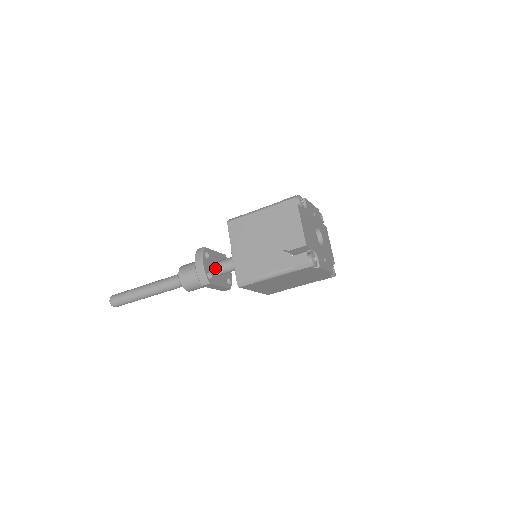
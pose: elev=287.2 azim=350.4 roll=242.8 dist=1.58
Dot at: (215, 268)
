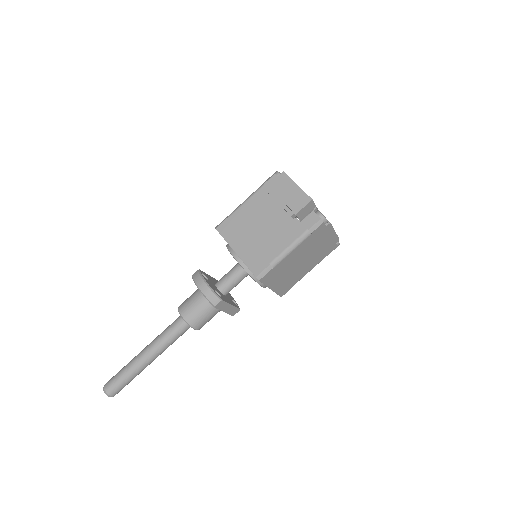
Dot at: (218, 288)
